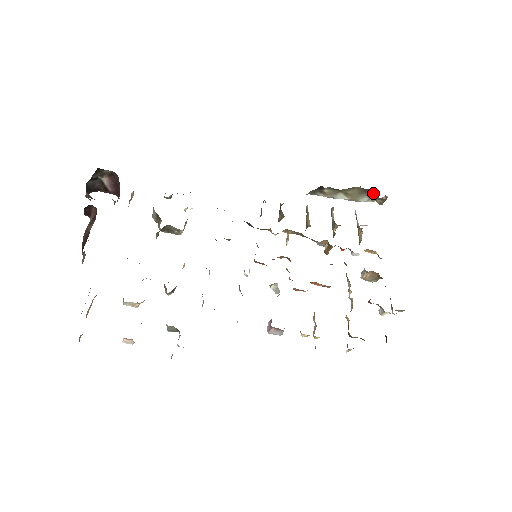
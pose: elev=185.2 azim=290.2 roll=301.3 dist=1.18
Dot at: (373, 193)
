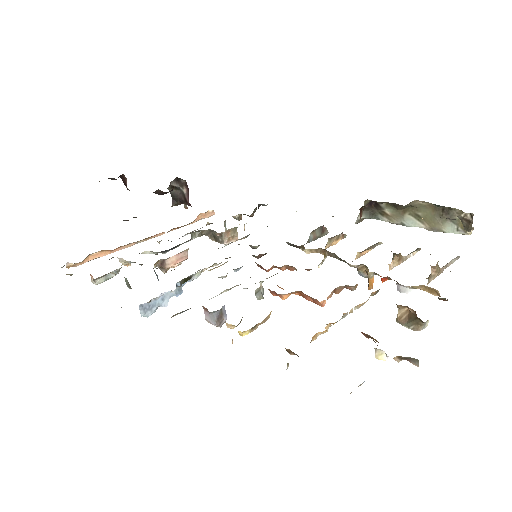
Dot at: occluded
